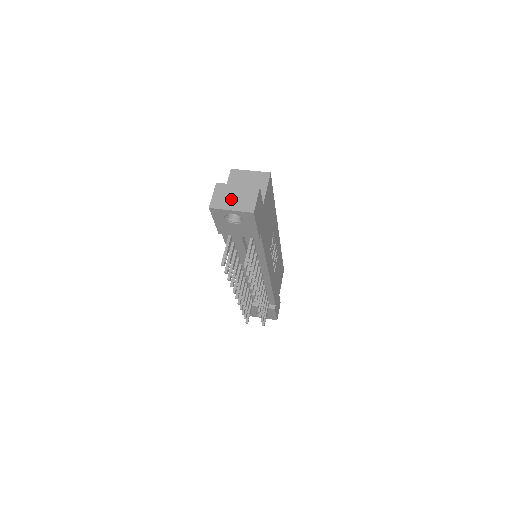
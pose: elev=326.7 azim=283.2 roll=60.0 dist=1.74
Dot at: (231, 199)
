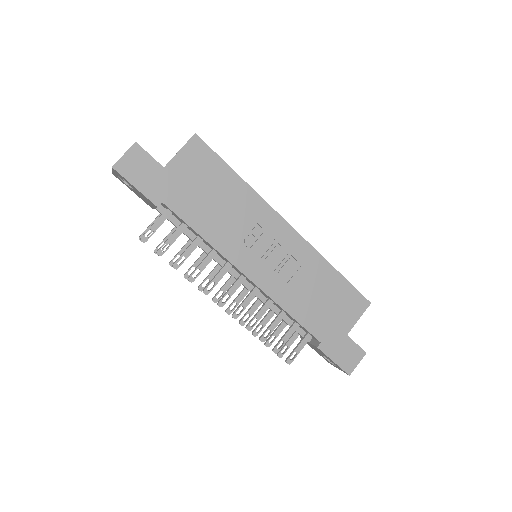
Dot at: occluded
